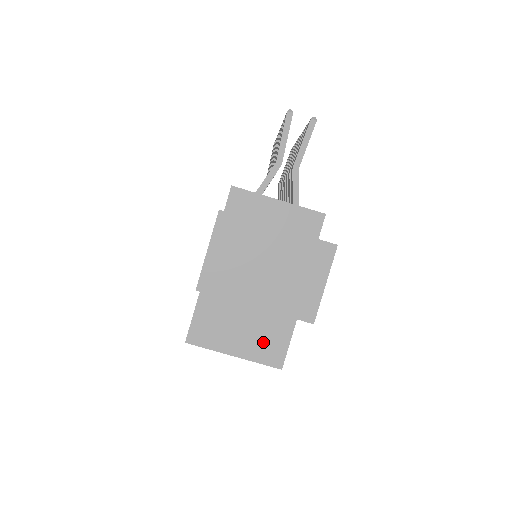
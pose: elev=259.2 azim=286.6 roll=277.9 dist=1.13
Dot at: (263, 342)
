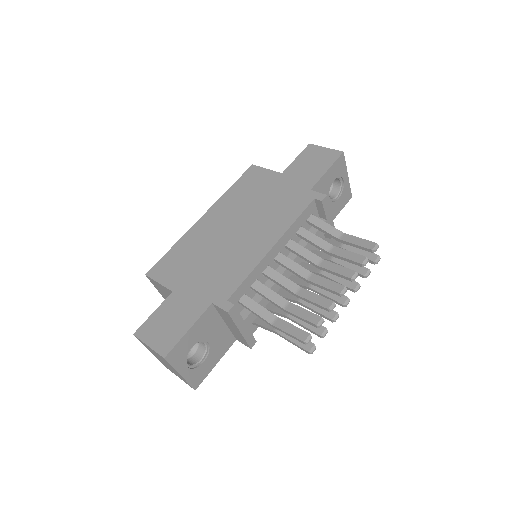
Dot at: occluded
